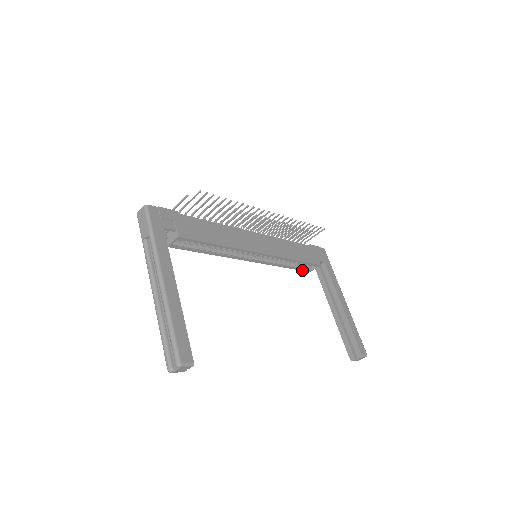
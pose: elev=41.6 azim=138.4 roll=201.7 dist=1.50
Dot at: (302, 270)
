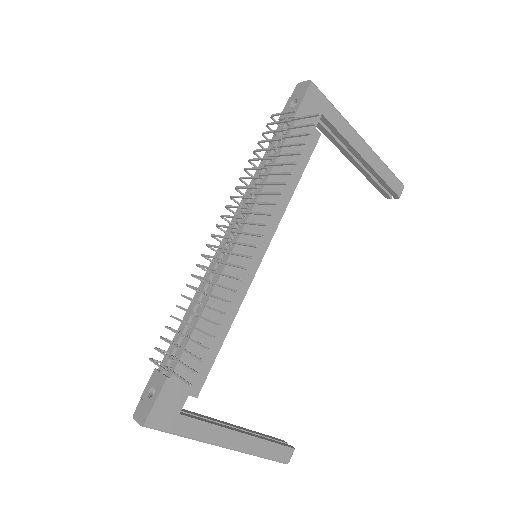
Dot at: occluded
